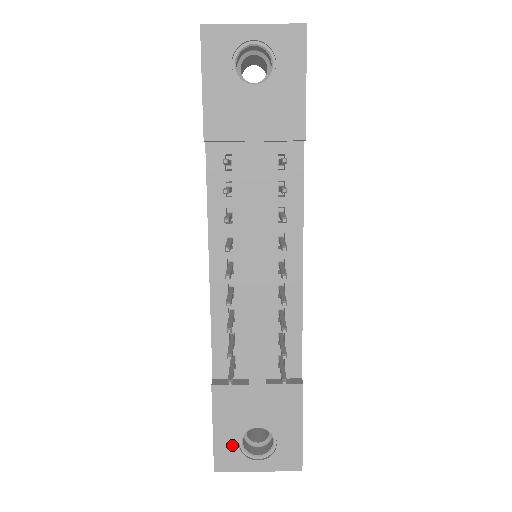
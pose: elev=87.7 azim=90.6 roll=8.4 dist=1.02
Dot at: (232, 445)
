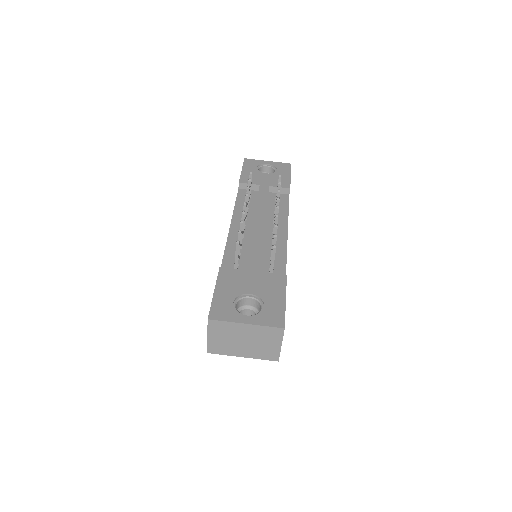
Dot at: (227, 303)
